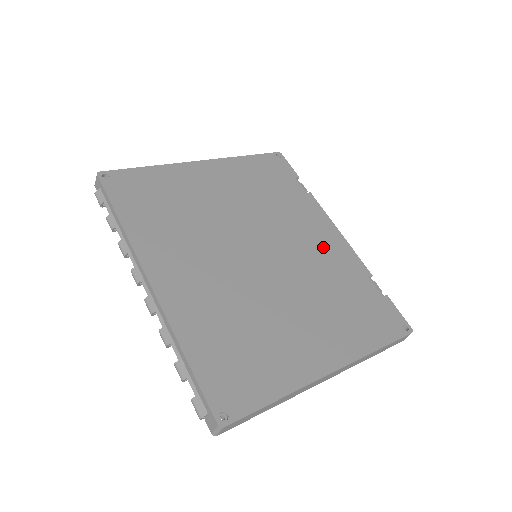
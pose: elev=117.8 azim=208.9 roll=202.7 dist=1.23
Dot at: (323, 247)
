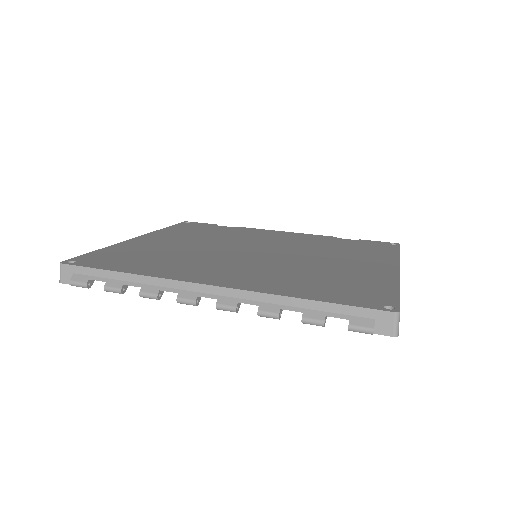
Dot at: (288, 238)
